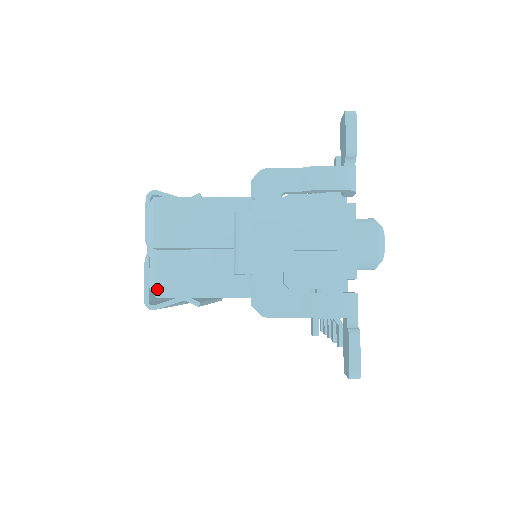
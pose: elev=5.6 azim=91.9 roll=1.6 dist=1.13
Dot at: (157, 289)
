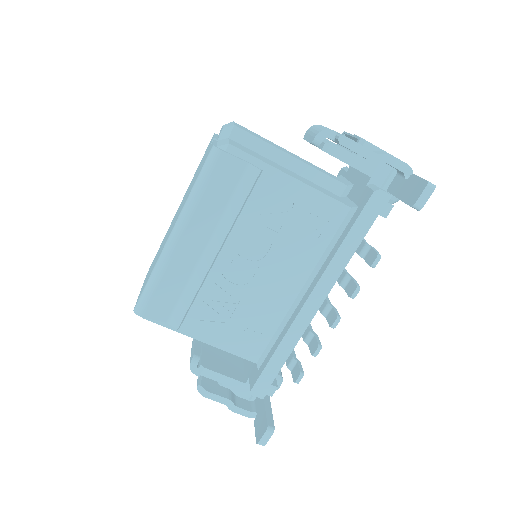
Dot at: (230, 143)
